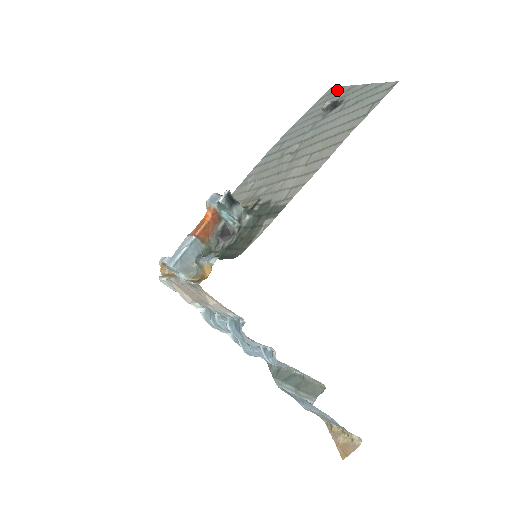
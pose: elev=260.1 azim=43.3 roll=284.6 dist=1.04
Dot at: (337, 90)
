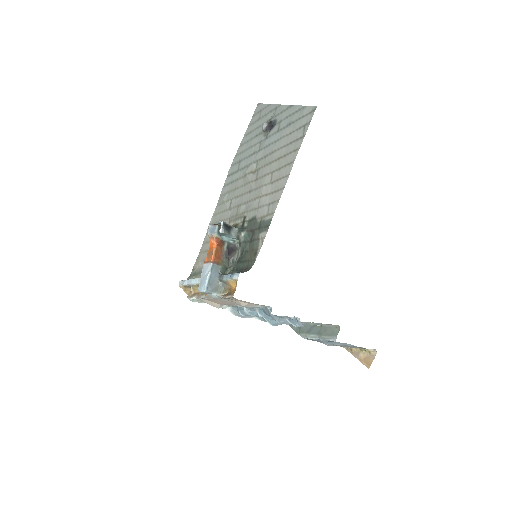
Dot at: (265, 108)
